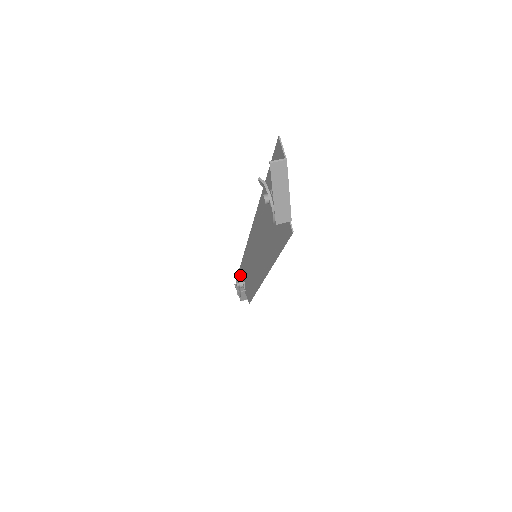
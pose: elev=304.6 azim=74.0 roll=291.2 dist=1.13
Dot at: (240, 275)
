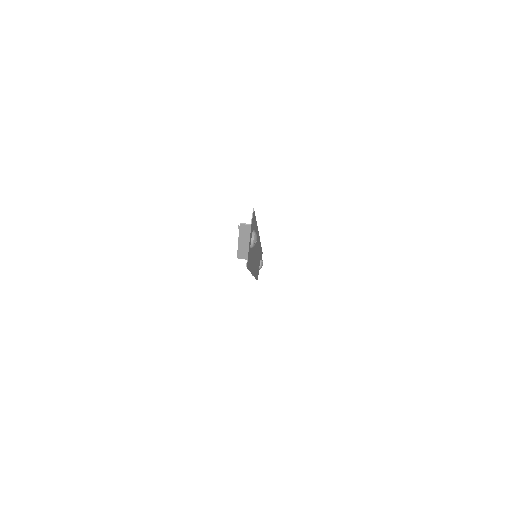
Dot at: (261, 256)
